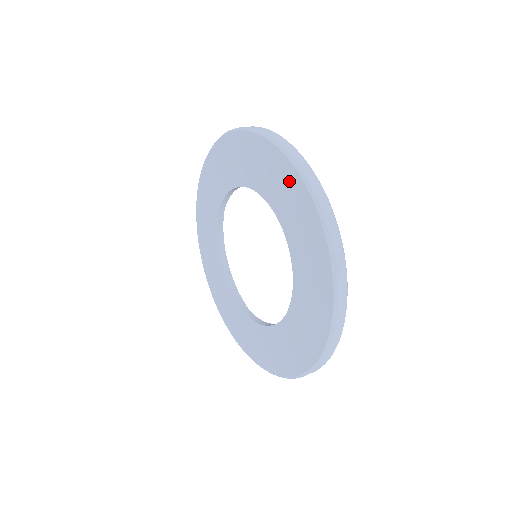
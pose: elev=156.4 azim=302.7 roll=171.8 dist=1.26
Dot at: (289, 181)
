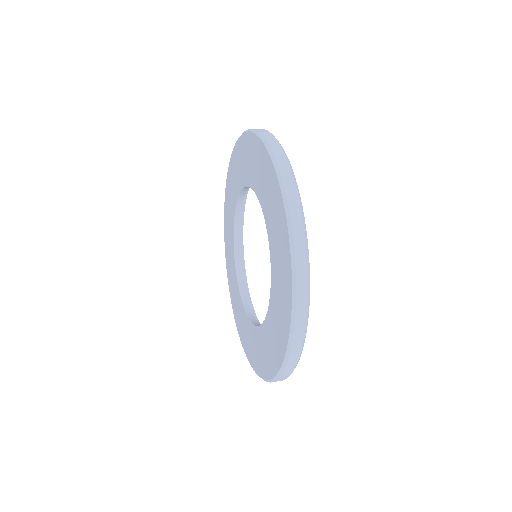
Dot at: (252, 147)
